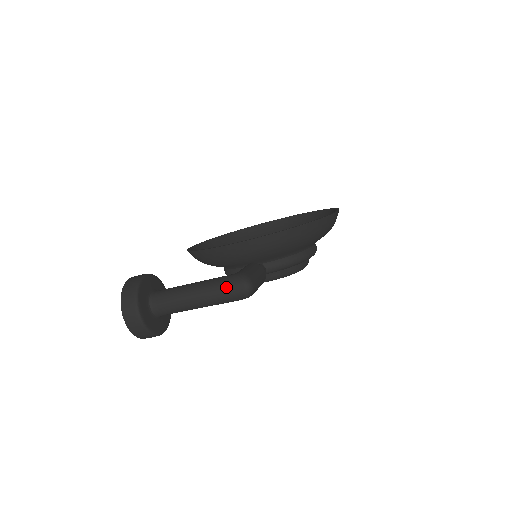
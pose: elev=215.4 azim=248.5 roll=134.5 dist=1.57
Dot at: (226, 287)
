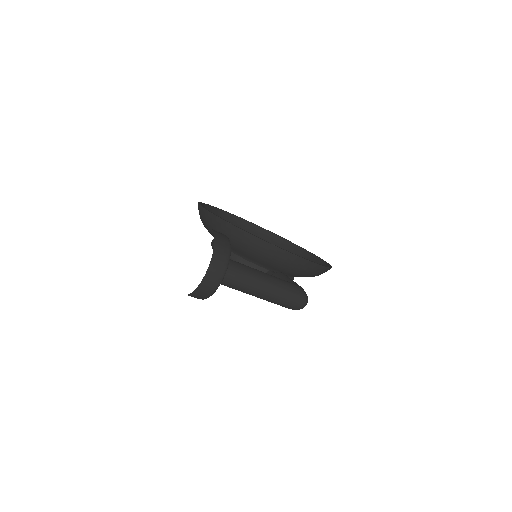
Dot at: (293, 295)
